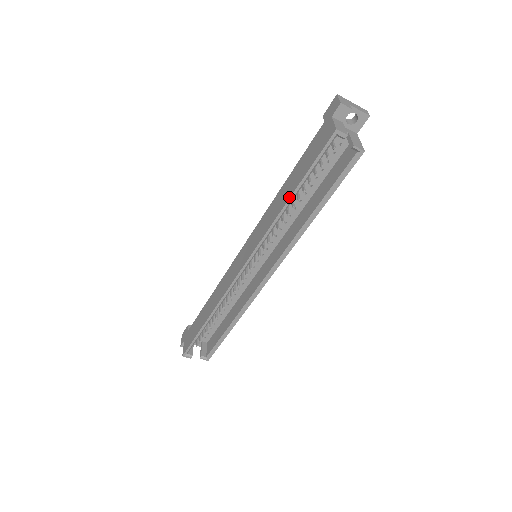
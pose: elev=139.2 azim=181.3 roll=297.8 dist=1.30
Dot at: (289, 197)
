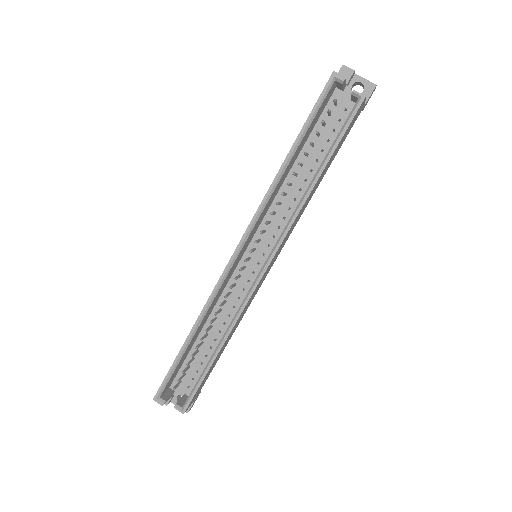
Dot at: (287, 154)
